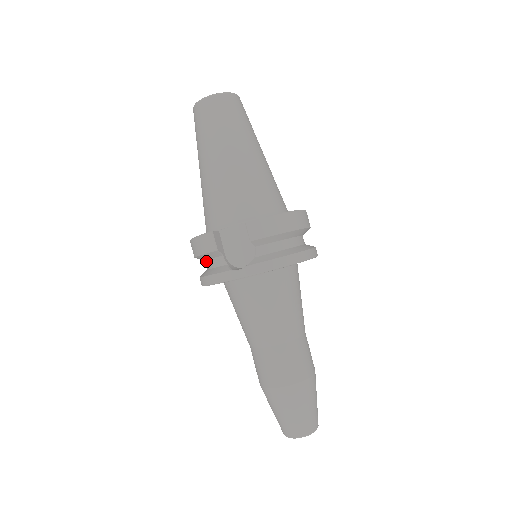
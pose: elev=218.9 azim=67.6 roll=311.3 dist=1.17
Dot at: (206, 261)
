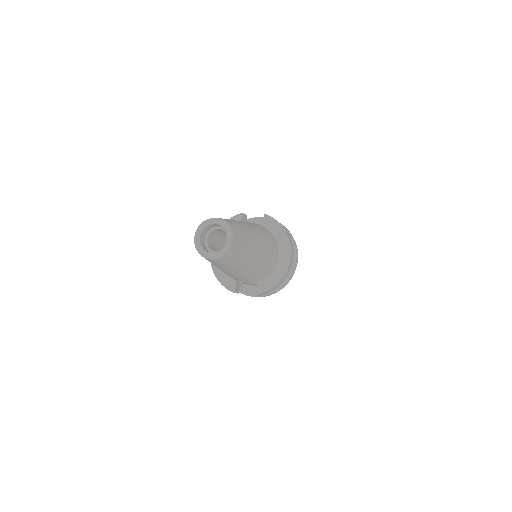
Dot at: occluded
